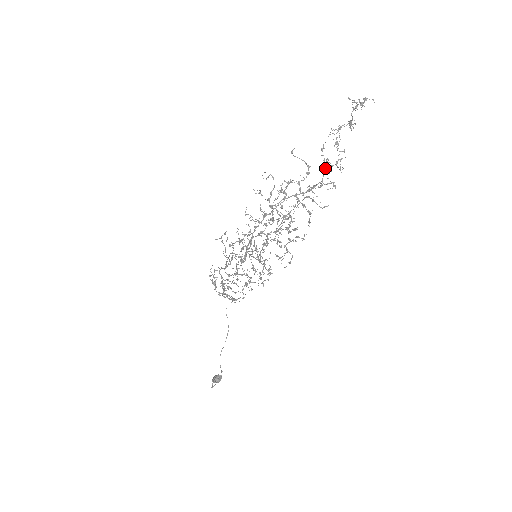
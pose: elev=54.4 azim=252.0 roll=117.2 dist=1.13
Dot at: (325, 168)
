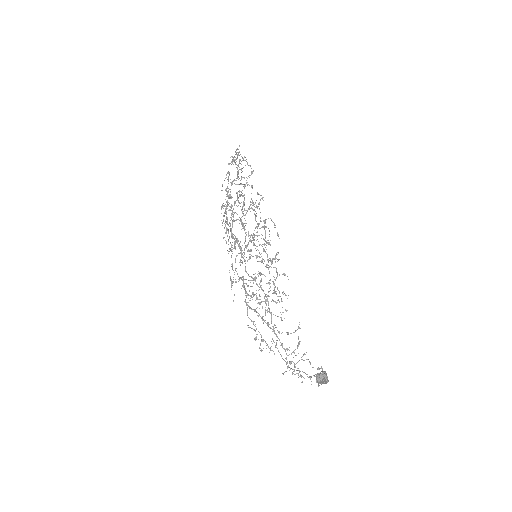
Dot at: (236, 164)
